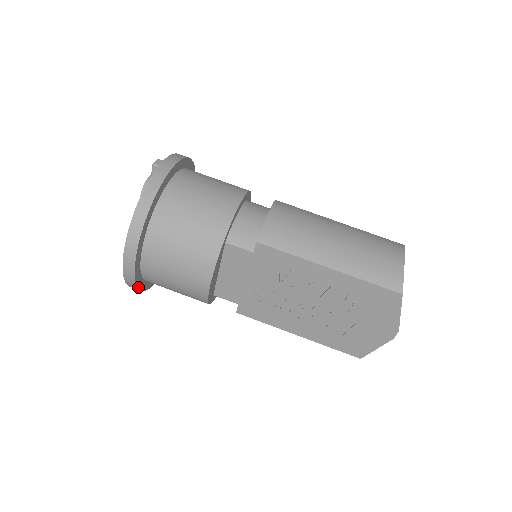
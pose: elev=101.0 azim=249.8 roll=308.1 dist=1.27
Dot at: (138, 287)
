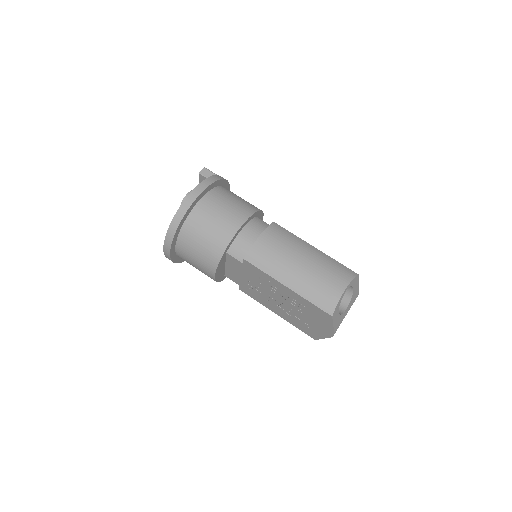
Dot at: (176, 262)
